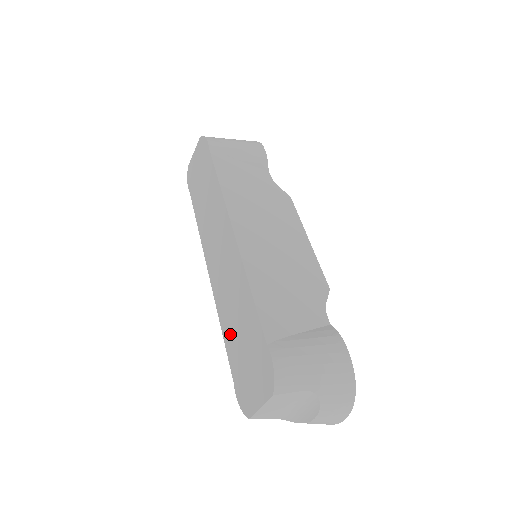
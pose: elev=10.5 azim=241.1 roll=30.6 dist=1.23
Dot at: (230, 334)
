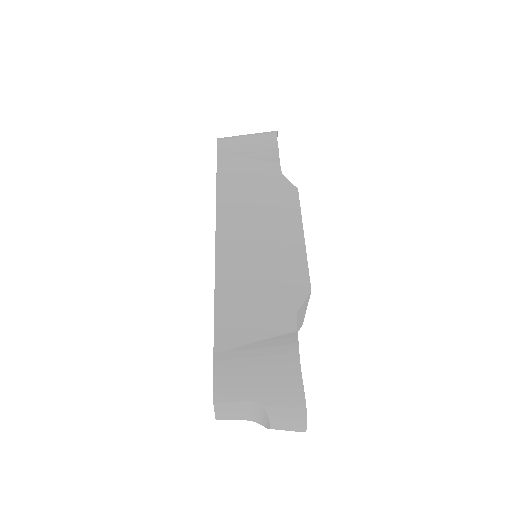
Dot at: occluded
